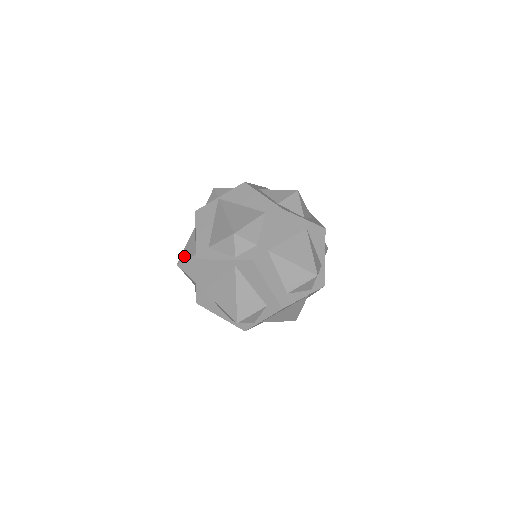
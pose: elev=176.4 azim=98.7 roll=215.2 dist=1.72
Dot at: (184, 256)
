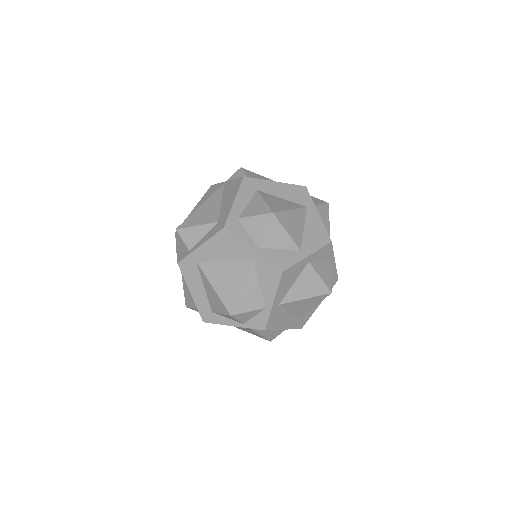
Dot at: occluded
